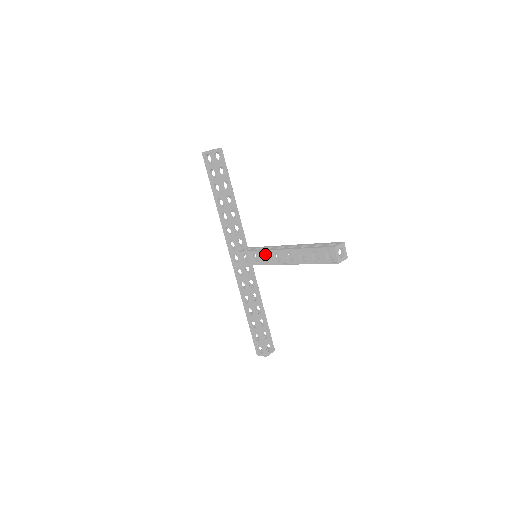
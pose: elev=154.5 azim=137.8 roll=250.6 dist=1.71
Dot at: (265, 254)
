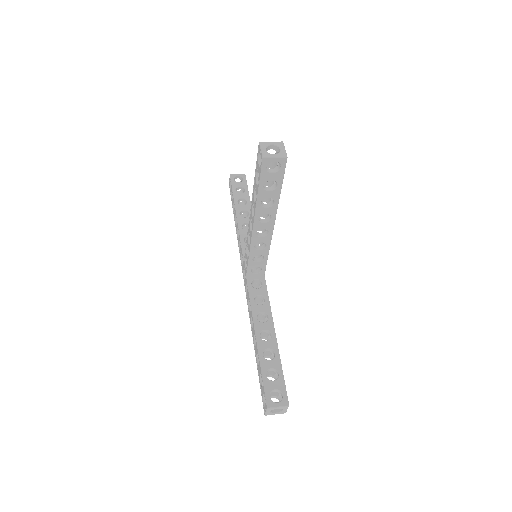
Dot at: occluded
